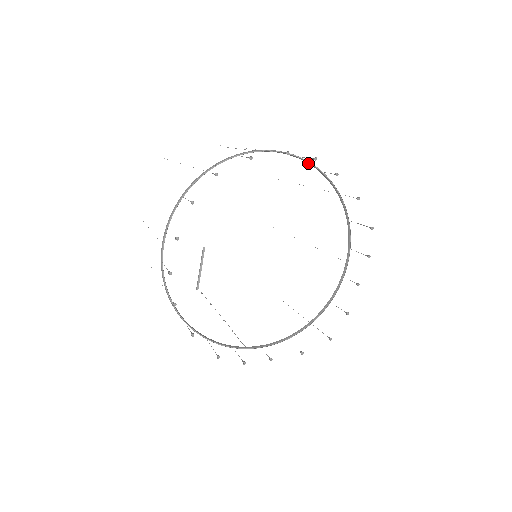
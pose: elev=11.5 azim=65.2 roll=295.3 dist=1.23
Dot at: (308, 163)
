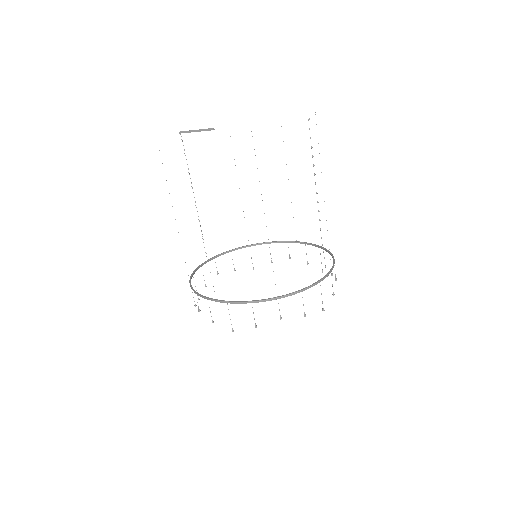
Dot at: (333, 266)
